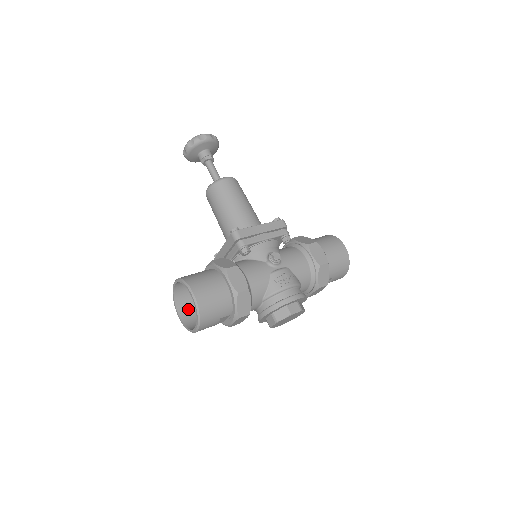
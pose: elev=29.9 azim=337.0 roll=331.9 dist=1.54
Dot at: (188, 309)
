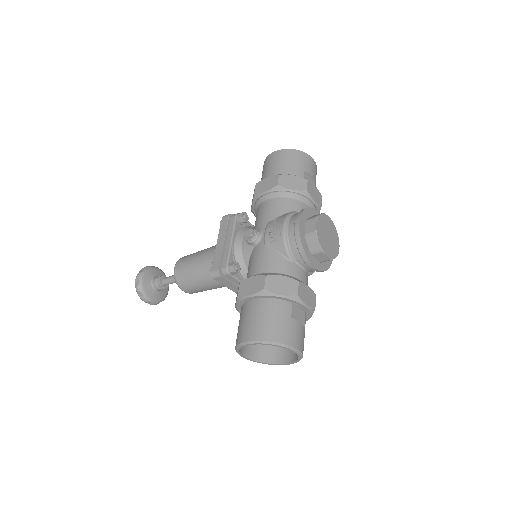
Dot at: (284, 351)
